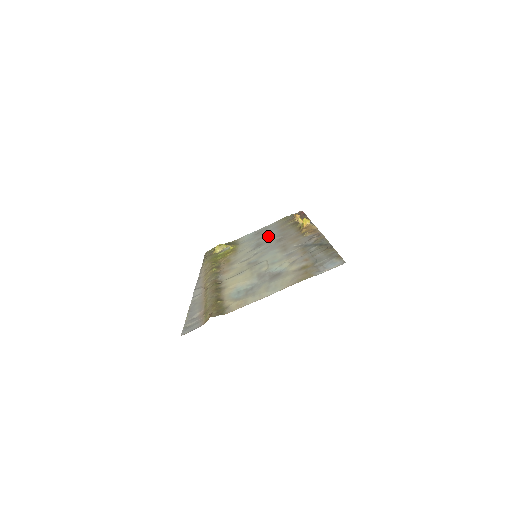
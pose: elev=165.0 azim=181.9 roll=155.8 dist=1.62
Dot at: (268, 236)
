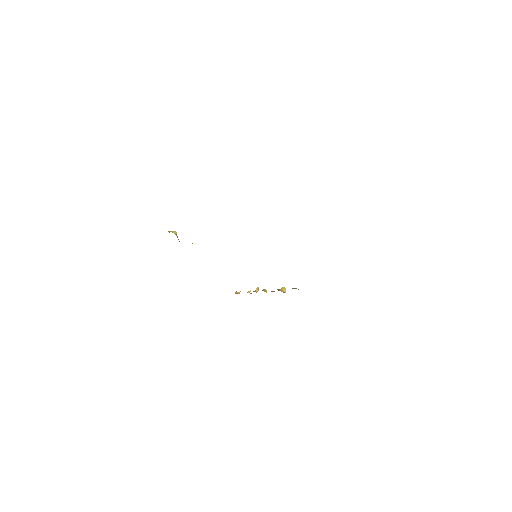
Dot at: occluded
